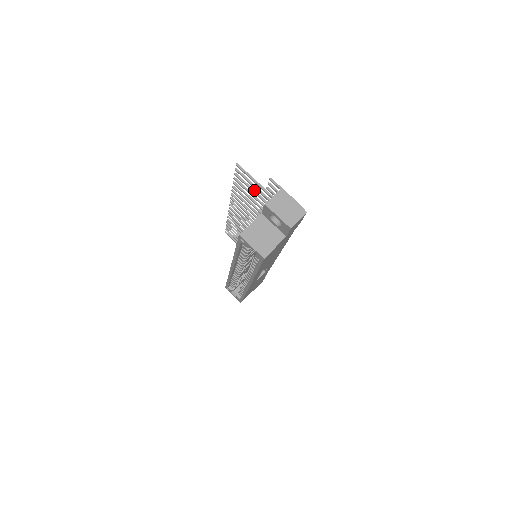
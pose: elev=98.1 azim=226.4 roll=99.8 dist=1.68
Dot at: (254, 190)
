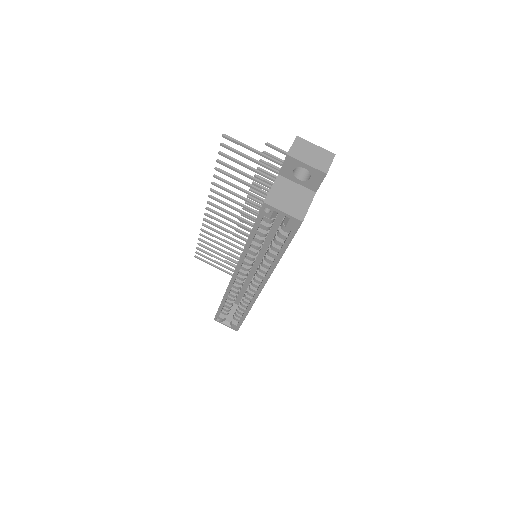
Dot at: (247, 165)
